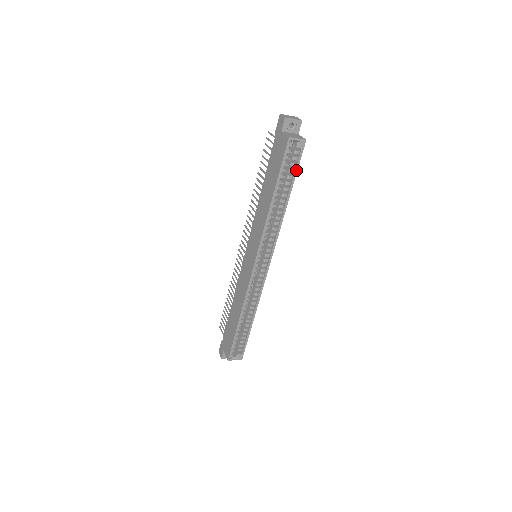
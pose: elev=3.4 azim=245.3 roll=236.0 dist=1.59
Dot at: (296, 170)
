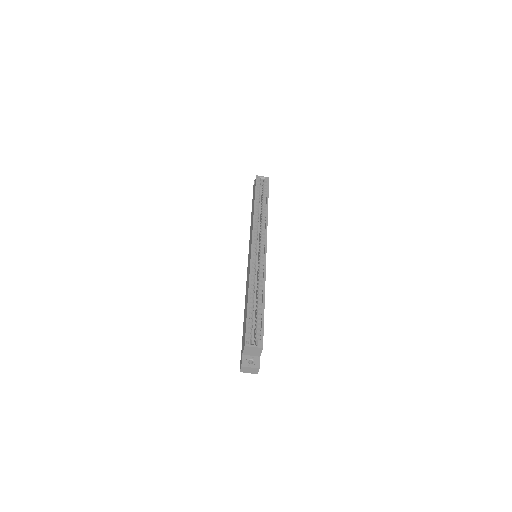
Dot at: (268, 191)
